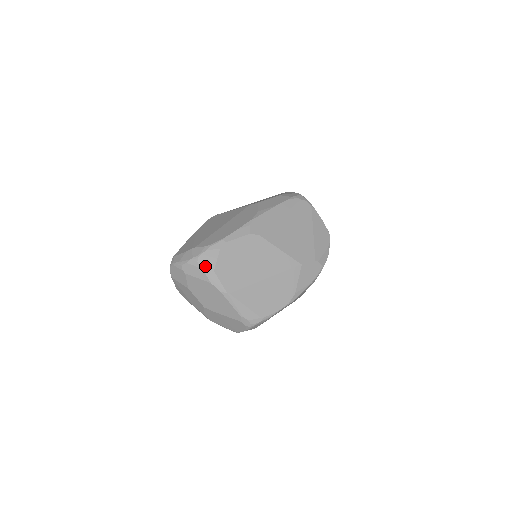
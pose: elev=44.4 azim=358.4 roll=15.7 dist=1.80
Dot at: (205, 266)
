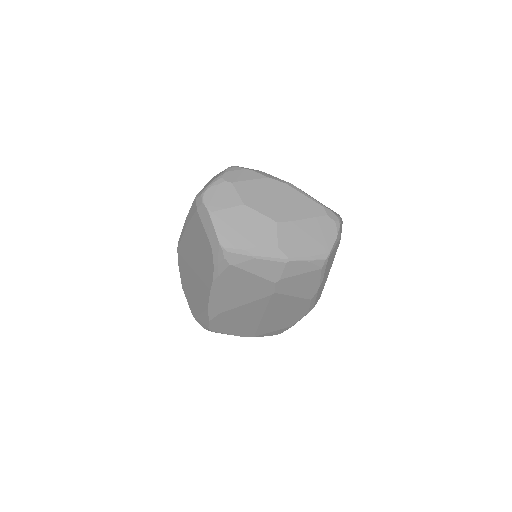
Dot at: (248, 169)
